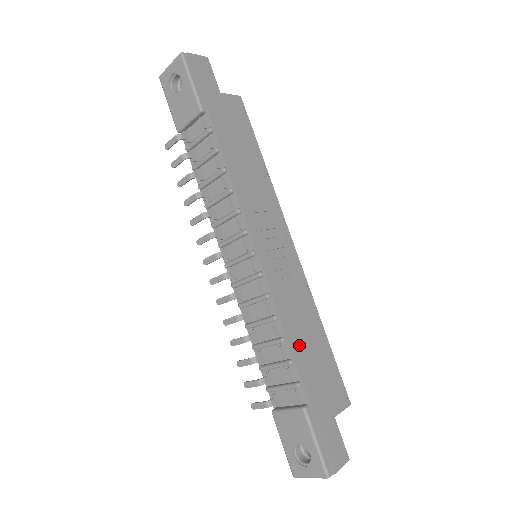
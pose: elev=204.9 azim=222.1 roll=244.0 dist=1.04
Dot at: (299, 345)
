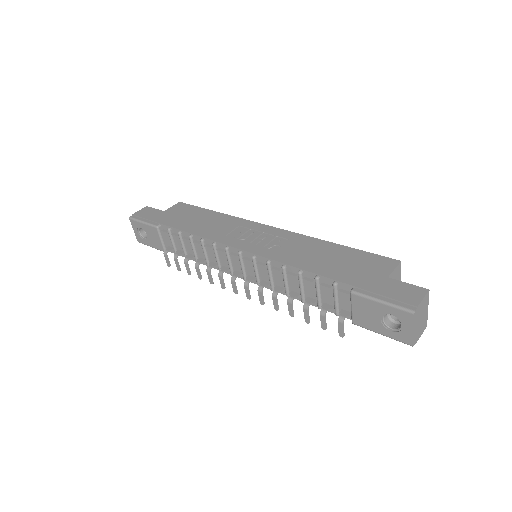
Dot at: (315, 265)
